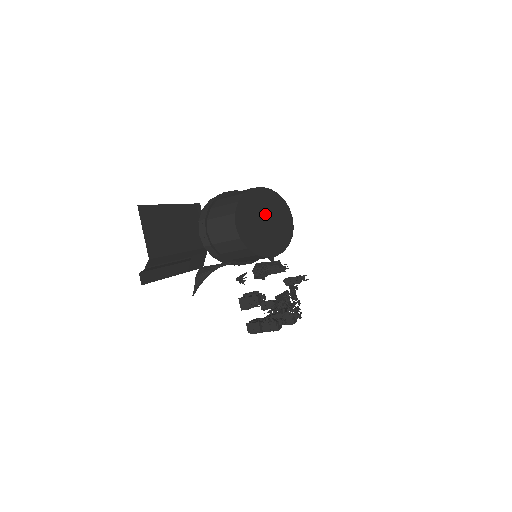
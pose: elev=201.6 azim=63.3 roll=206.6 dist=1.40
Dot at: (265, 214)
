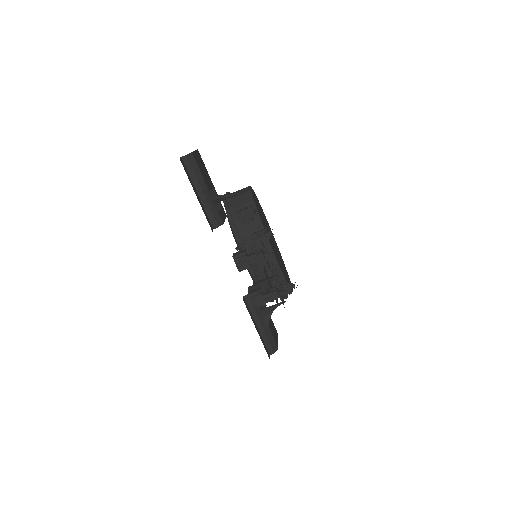
Dot at: (271, 238)
